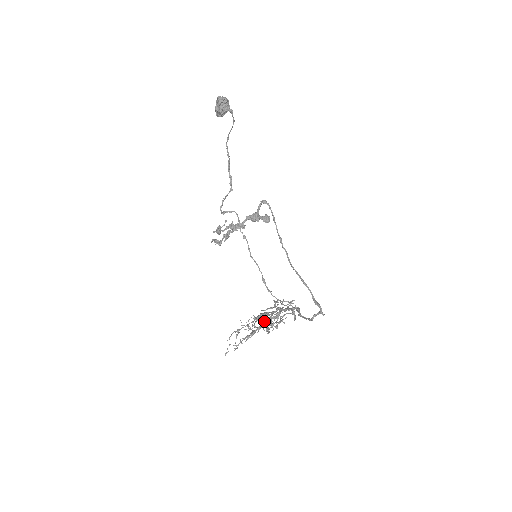
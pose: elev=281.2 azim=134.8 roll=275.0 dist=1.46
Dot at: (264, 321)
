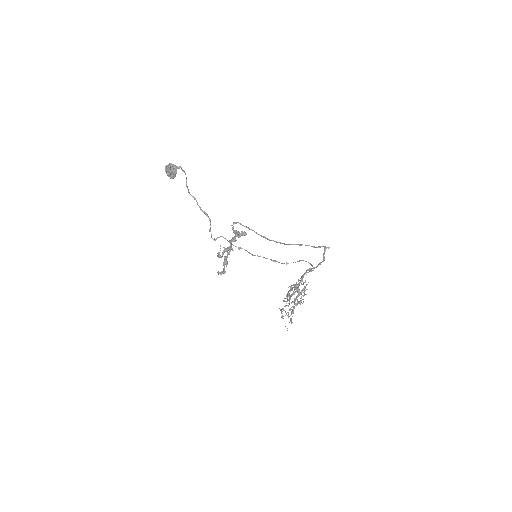
Dot at: (293, 301)
